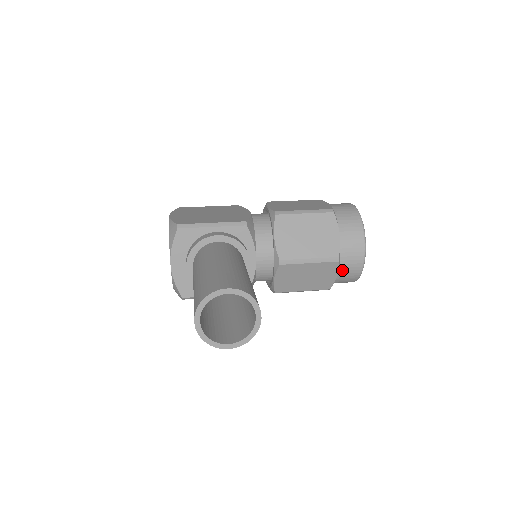
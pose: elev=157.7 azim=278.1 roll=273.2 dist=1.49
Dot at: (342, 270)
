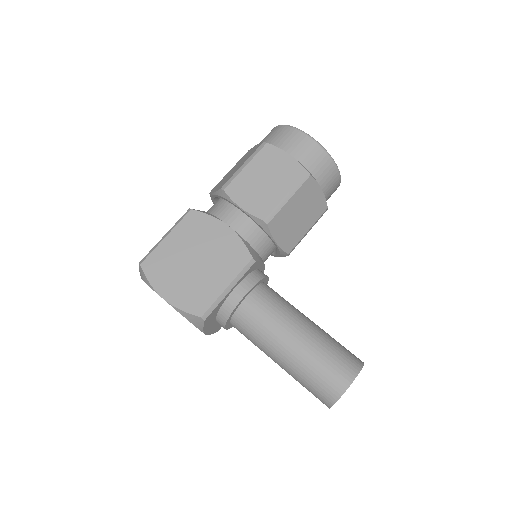
Dot at: occluded
